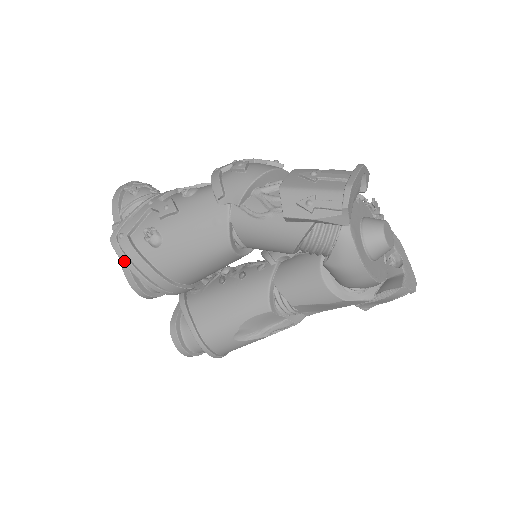
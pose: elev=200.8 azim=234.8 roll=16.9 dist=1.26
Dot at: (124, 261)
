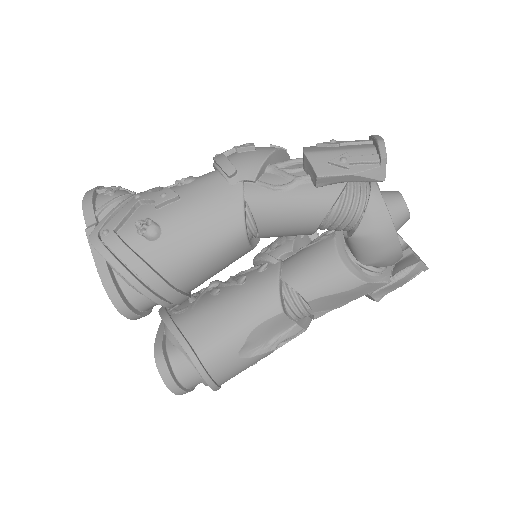
Dot at: (111, 262)
